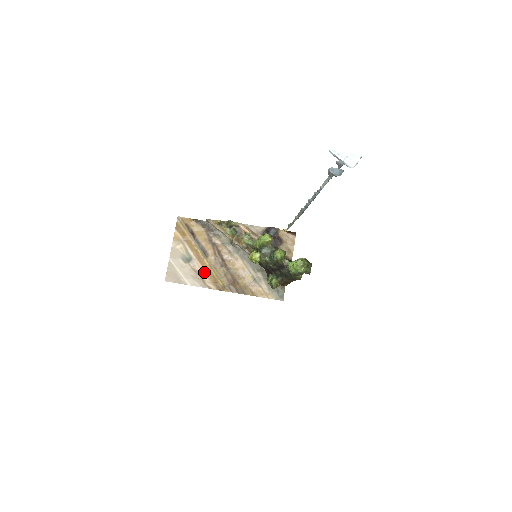
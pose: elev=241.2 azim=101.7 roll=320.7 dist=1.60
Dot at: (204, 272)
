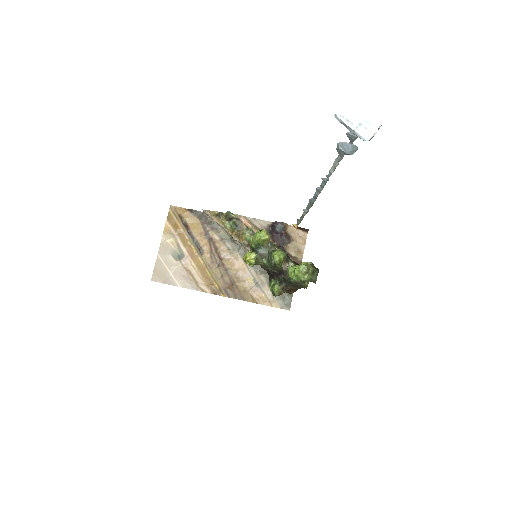
Dot at: (197, 272)
